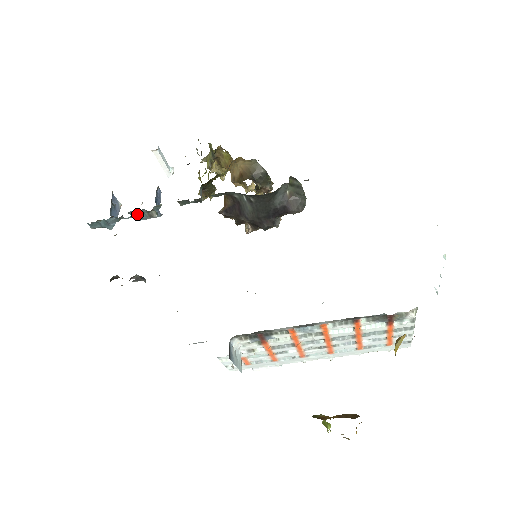
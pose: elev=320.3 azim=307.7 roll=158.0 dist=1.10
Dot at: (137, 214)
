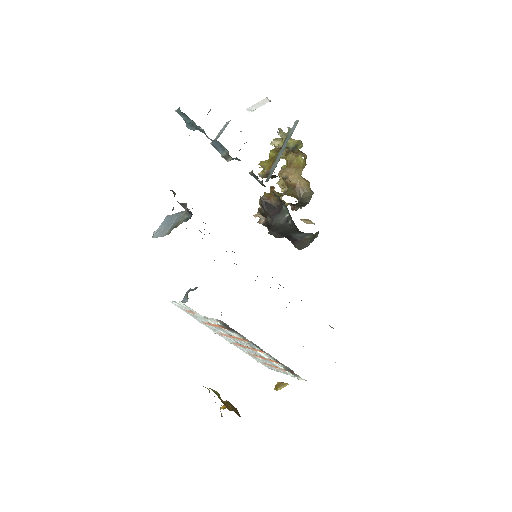
Dot at: (219, 145)
